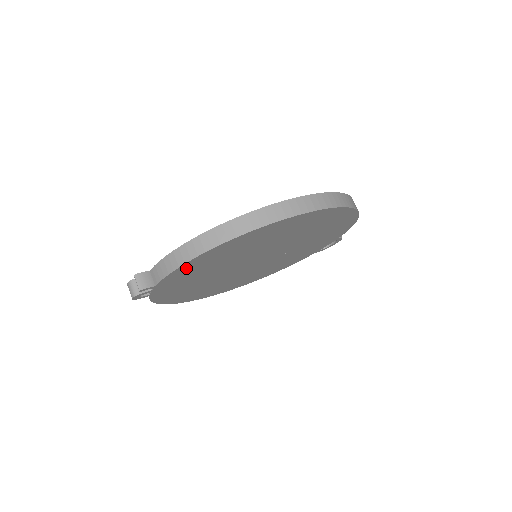
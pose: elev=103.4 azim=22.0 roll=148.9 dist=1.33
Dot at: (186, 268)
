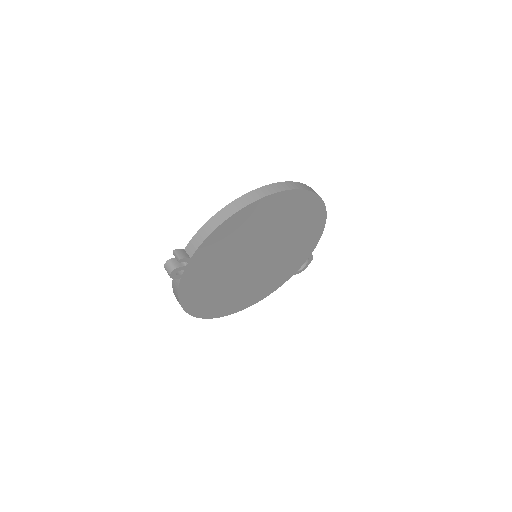
Dot at: (216, 237)
